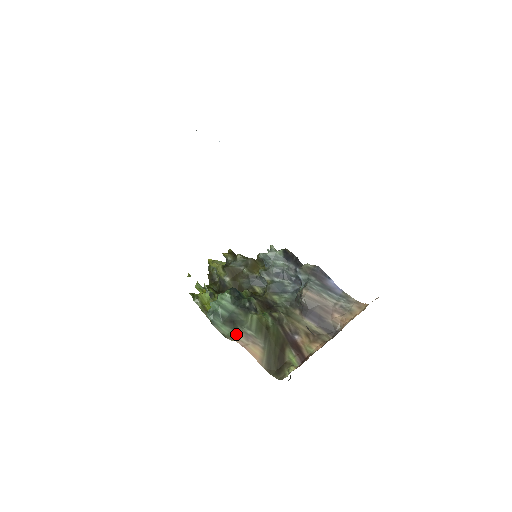
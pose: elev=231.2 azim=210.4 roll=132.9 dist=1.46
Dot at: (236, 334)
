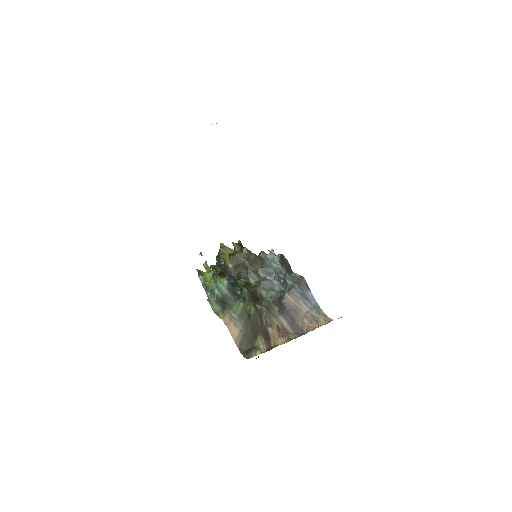
Dot at: (223, 313)
